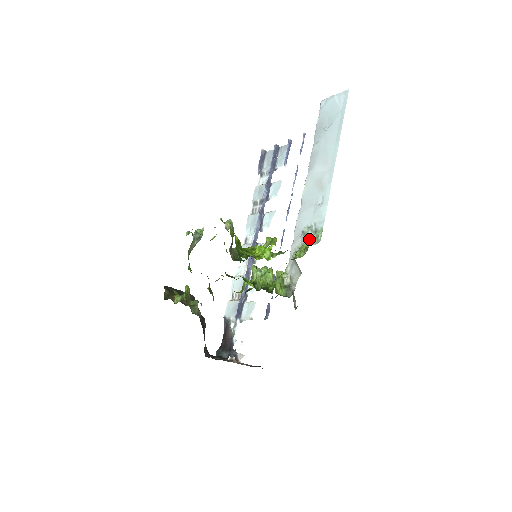
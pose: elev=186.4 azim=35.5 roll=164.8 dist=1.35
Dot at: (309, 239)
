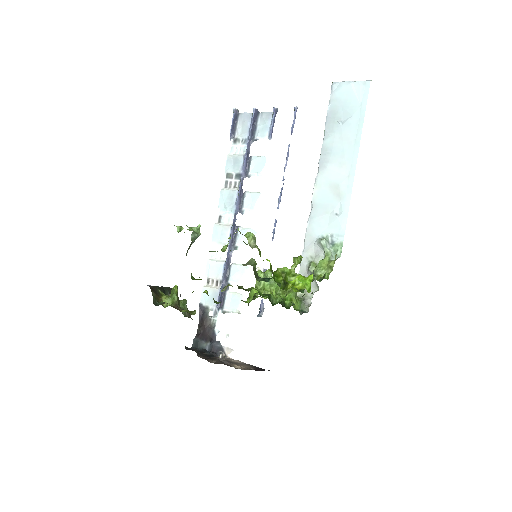
Dot at: (330, 254)
